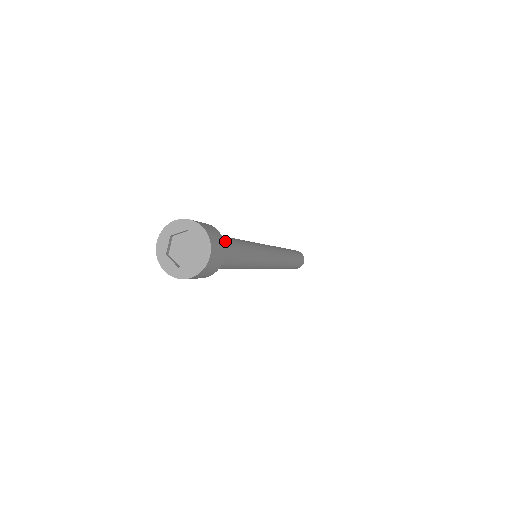
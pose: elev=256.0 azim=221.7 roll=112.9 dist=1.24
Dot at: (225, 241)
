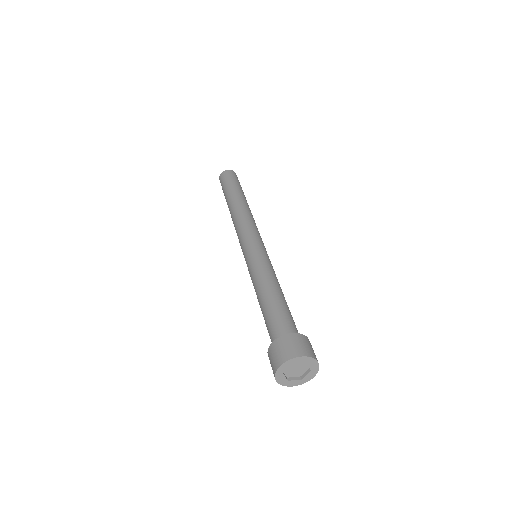
Dot at: (295, 325)
